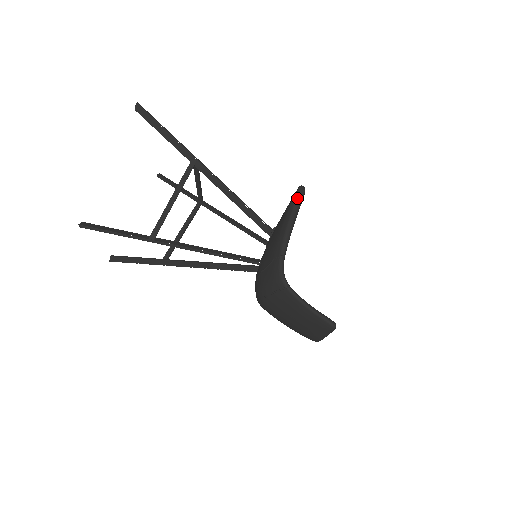
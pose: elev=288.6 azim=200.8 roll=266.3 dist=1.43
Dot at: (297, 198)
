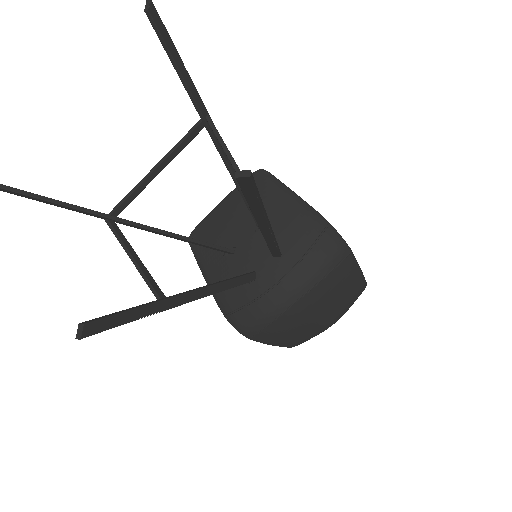
Dot at: occluded
